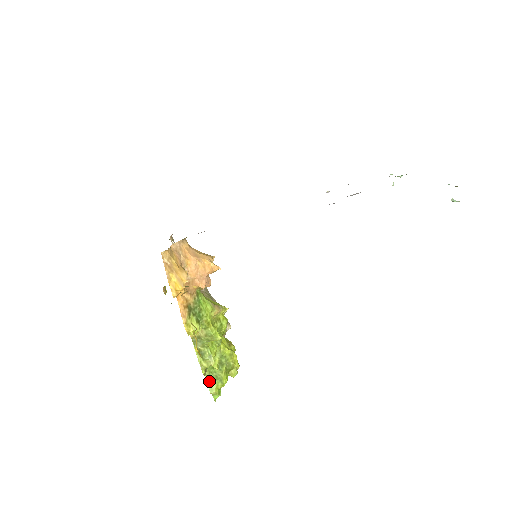
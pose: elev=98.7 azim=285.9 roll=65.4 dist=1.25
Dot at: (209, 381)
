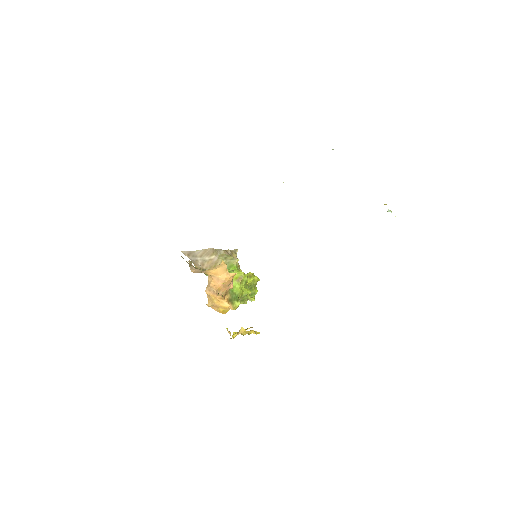
Dot at: occluded
